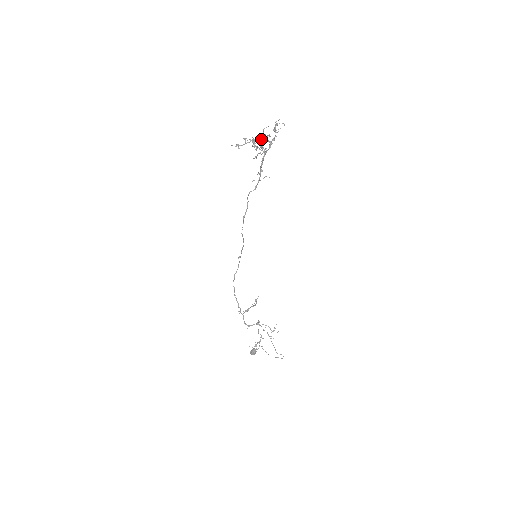
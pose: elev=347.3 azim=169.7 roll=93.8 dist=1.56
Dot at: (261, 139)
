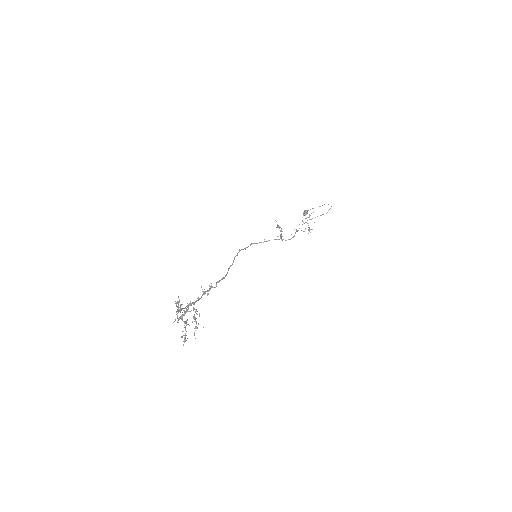
Dot at: (186, 321)
